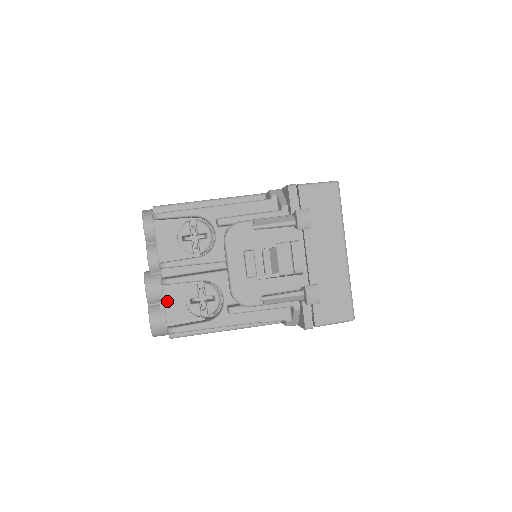
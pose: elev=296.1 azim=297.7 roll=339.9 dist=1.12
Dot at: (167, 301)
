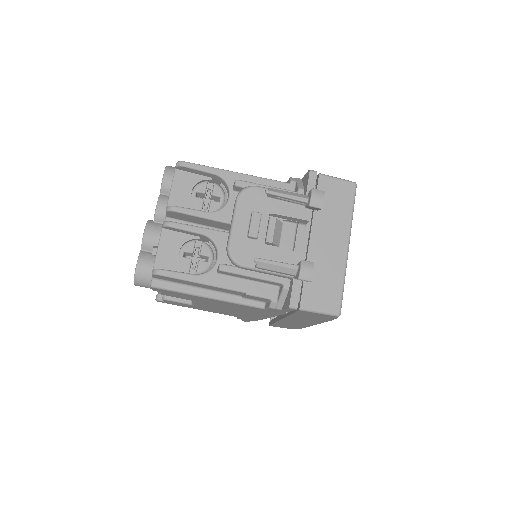
Dot at: (162, 245)
